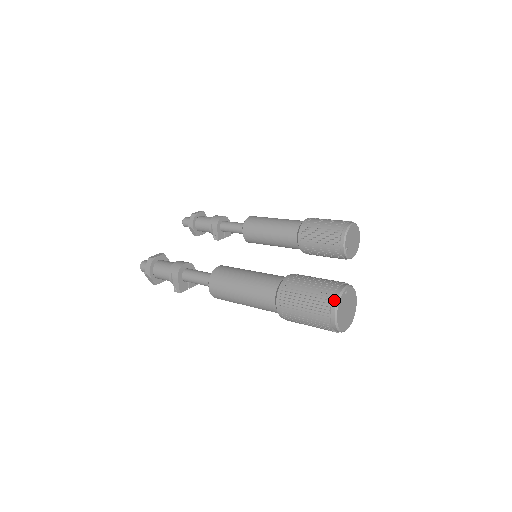
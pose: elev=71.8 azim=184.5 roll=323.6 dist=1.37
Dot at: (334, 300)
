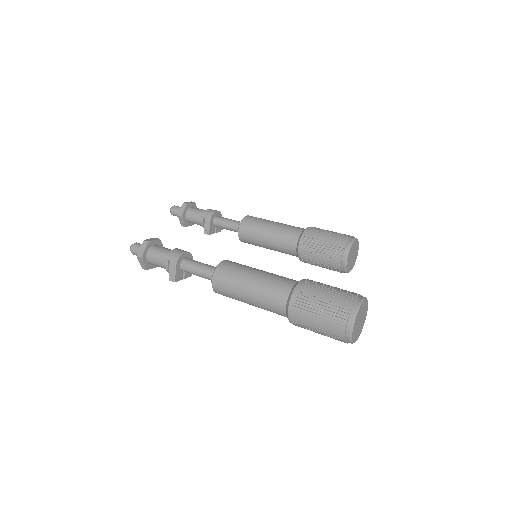
Dot at: (353, 310)
